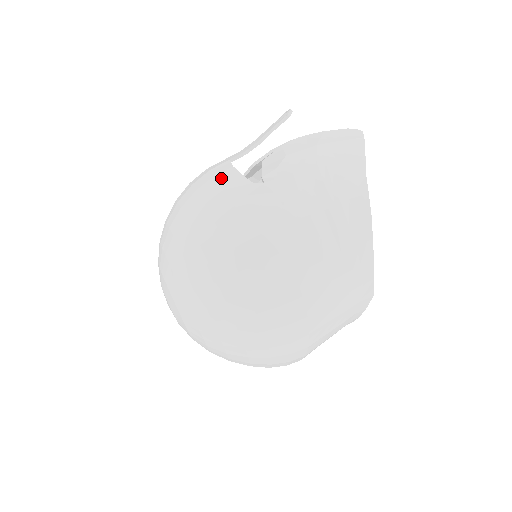
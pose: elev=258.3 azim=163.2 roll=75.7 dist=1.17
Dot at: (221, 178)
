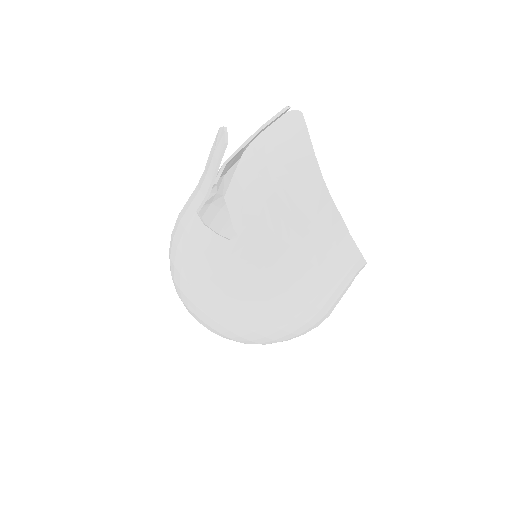
Dot at: (200, 242)
